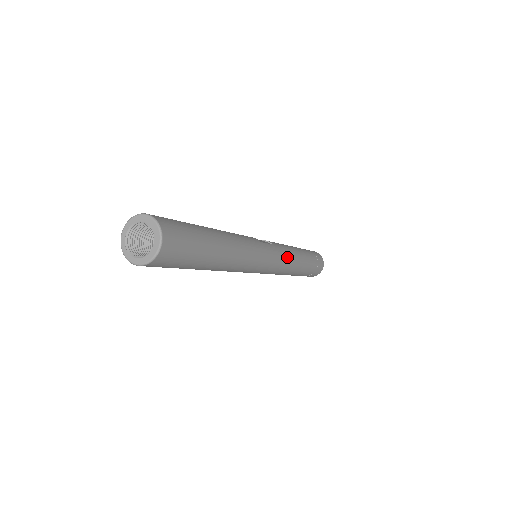
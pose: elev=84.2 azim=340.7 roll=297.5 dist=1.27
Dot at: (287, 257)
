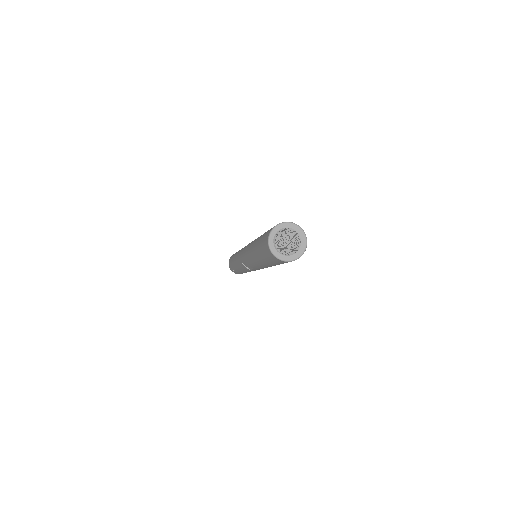
Dot at: occluded
